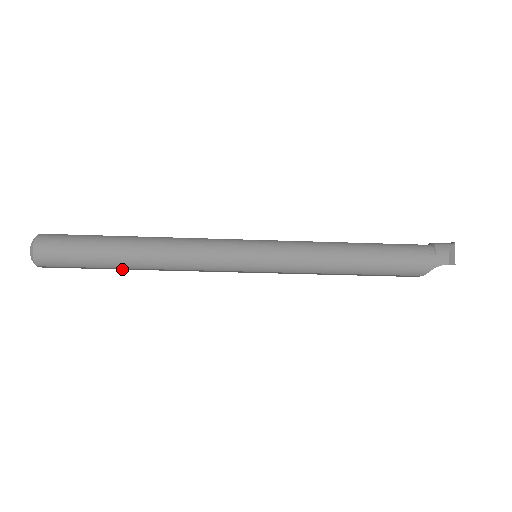
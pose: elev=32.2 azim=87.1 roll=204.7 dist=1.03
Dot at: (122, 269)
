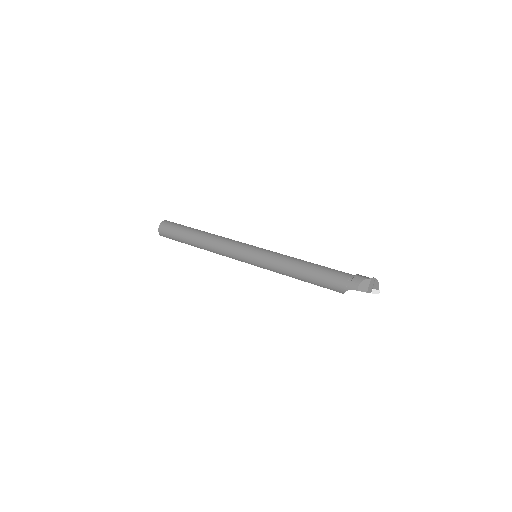
Dot at: occluded
